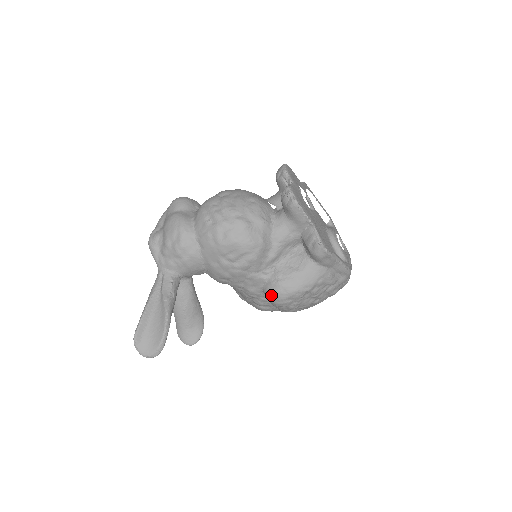
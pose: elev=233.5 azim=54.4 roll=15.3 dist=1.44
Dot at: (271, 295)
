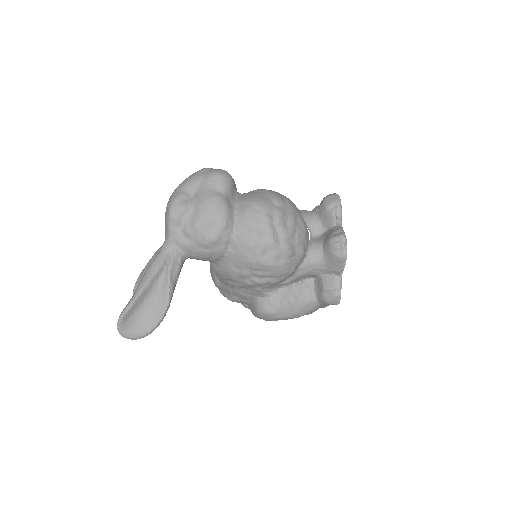
Dot at: (264, 311)
